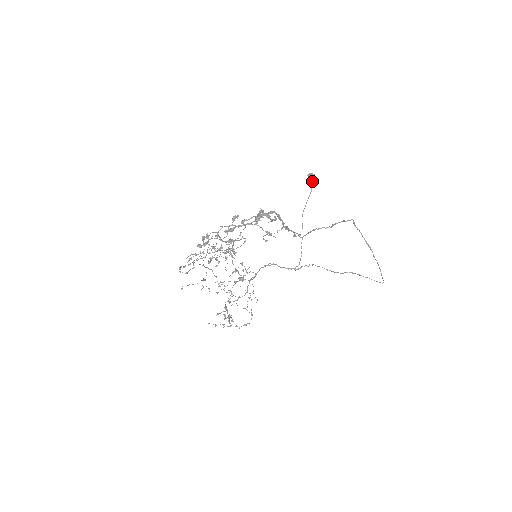
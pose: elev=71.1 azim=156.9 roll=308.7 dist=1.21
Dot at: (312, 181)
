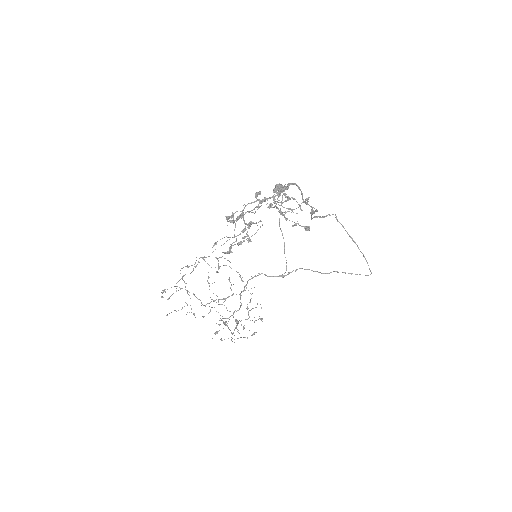
Dot at: occluded
